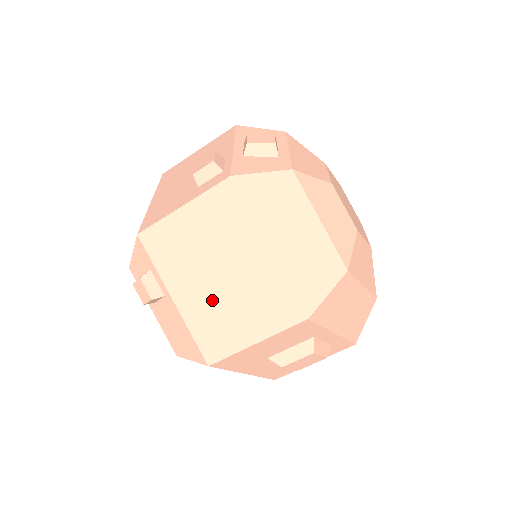
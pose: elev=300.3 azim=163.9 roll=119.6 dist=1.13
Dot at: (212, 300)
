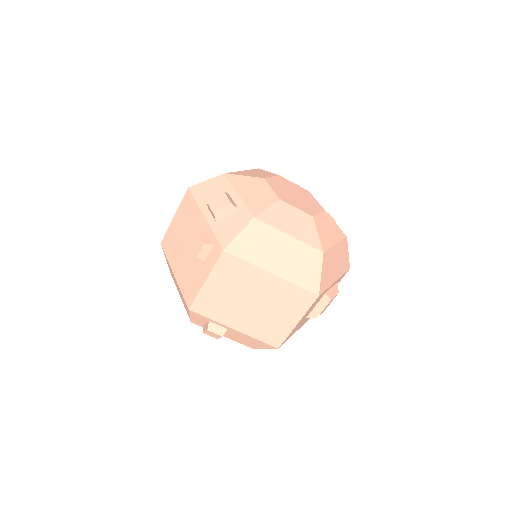
Dot at: (257, 317)
